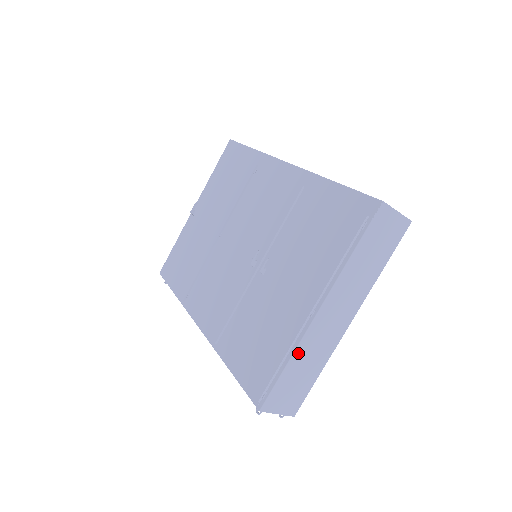
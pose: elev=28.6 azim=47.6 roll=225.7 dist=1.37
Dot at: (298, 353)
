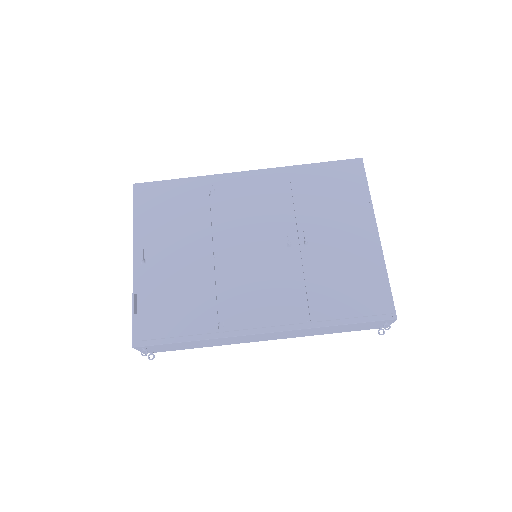
Dot at: (385, 267)
